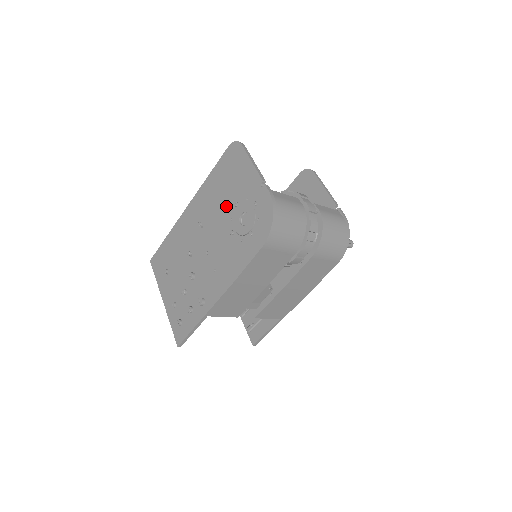
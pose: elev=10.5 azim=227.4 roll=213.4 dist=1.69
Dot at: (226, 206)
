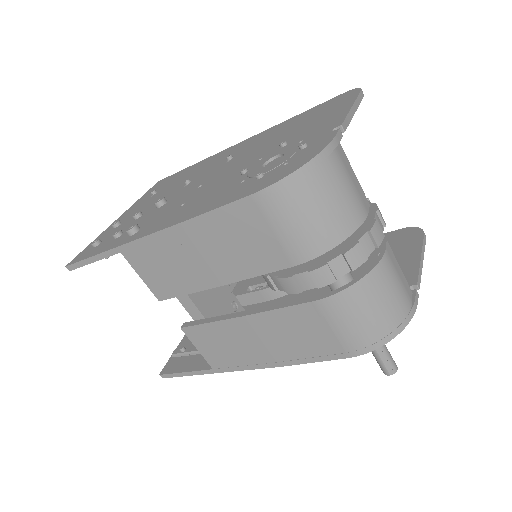
Dot at: (272, 145)
